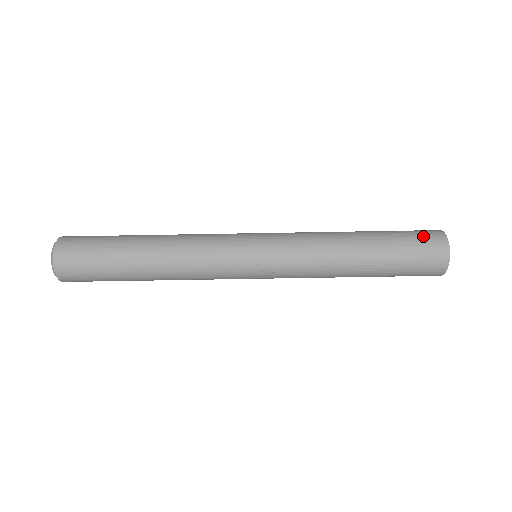
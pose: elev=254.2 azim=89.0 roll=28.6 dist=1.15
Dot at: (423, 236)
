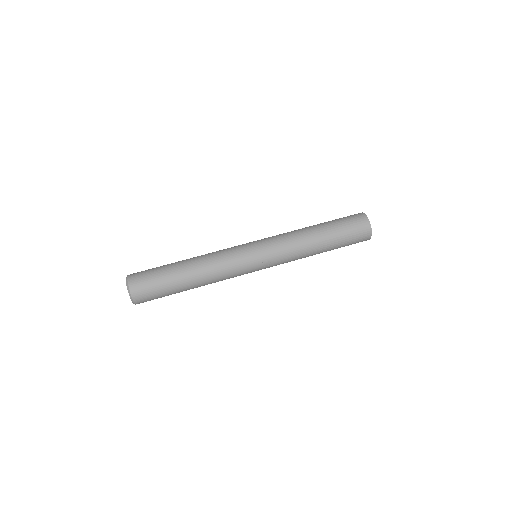
Dot at: (352, 218)
